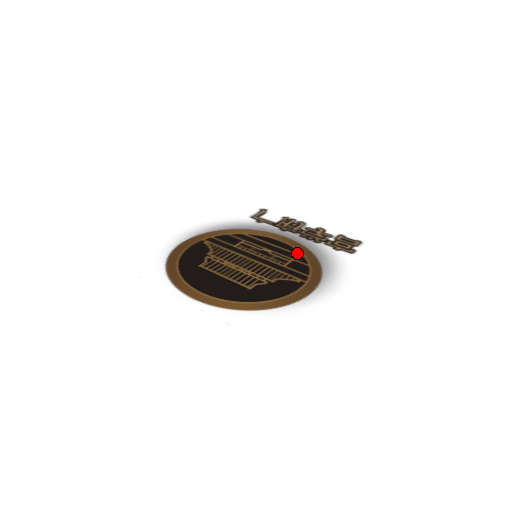
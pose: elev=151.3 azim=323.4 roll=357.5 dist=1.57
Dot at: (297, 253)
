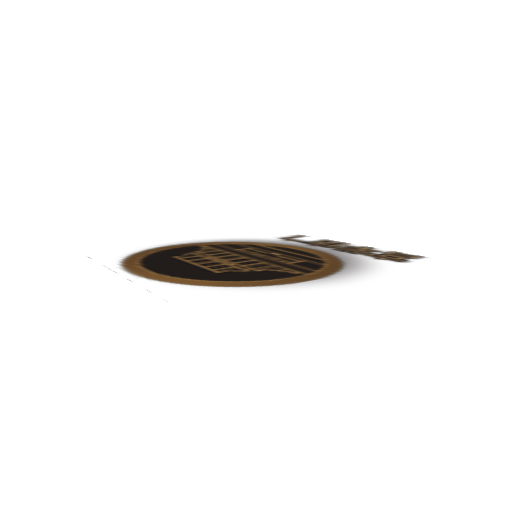
Dot at: (316, 257)
